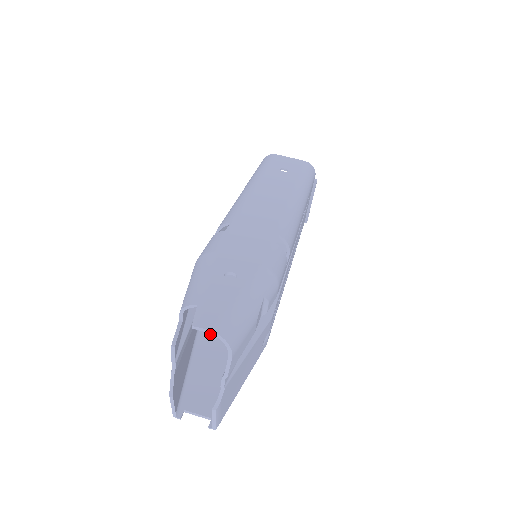
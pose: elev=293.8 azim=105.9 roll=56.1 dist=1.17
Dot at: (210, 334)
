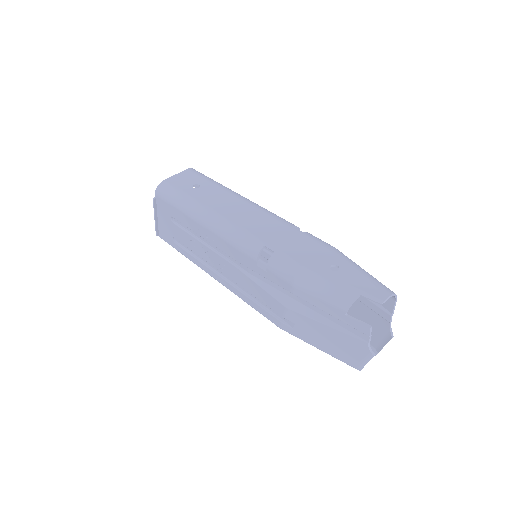
Dot at: occluded
